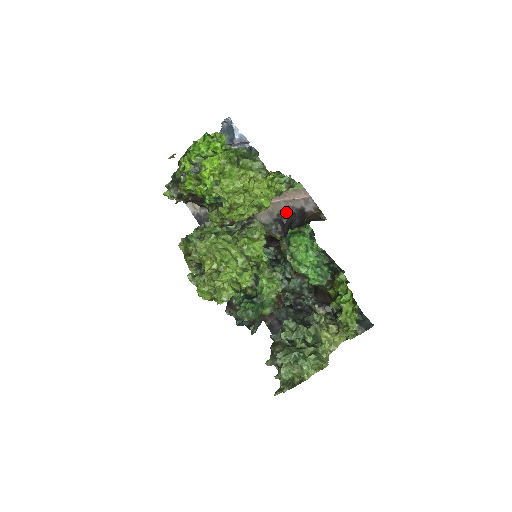
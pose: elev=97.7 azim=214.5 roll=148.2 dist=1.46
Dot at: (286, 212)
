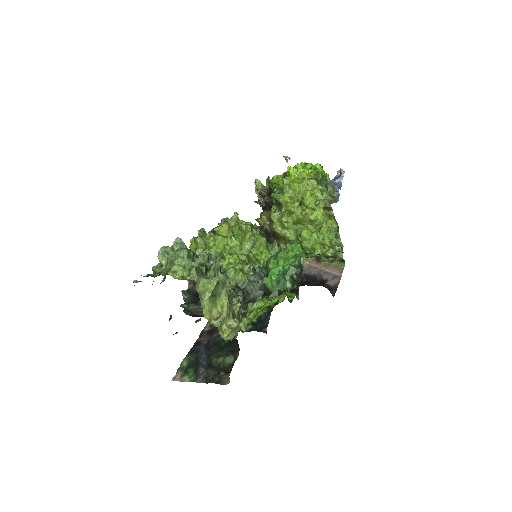
Dot at: (312, 276)
